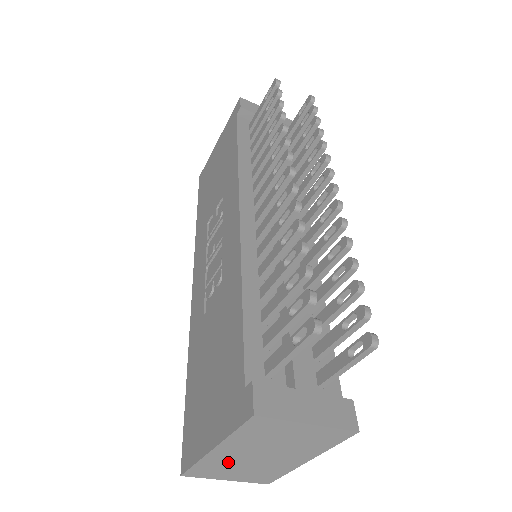
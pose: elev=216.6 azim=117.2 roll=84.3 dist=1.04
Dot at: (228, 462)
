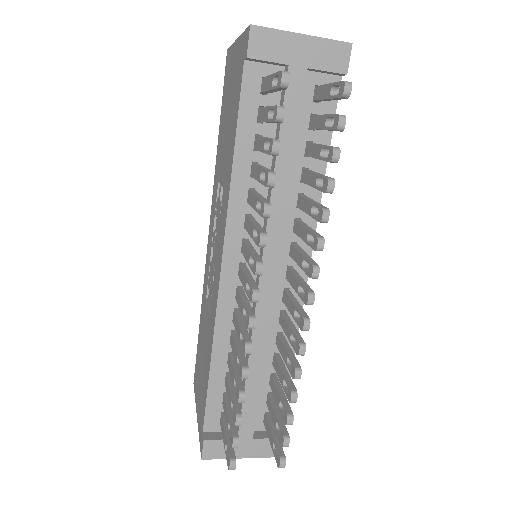
Dot at: occluded
